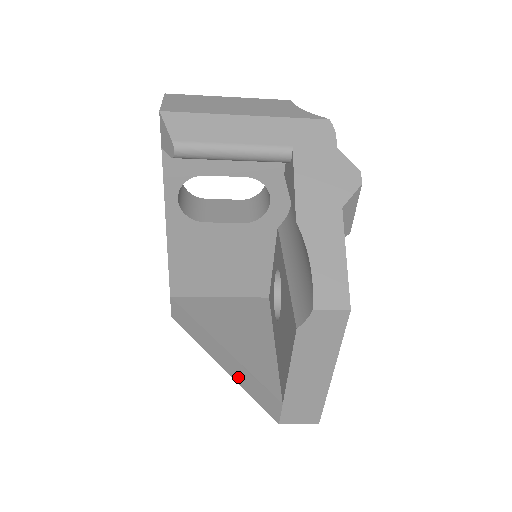
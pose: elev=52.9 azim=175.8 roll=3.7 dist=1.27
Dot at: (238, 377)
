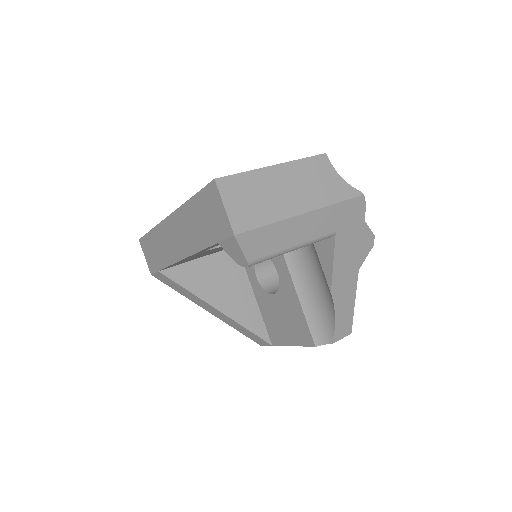
Dot at: (229, 323)
